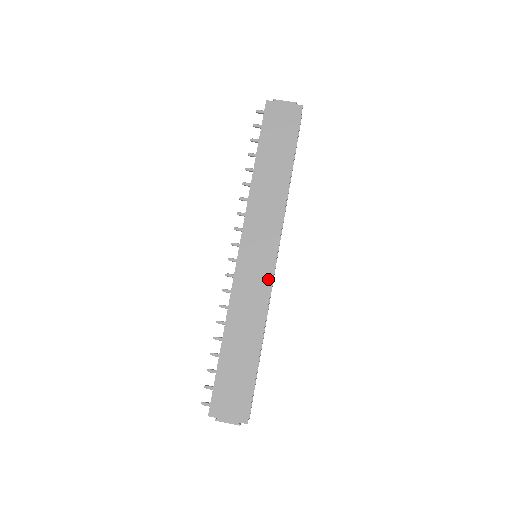
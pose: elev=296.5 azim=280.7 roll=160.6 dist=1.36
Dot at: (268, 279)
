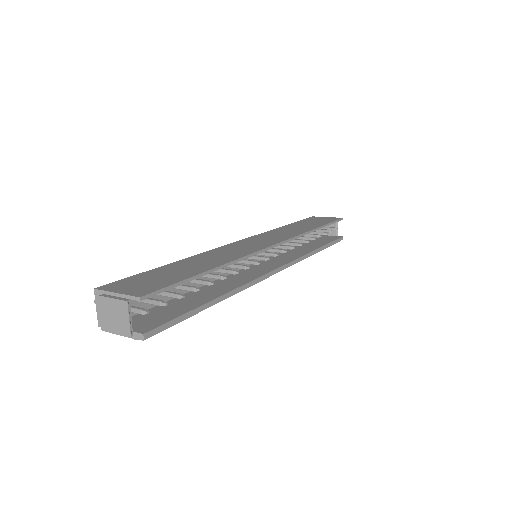
Dot at: (259, 248)
